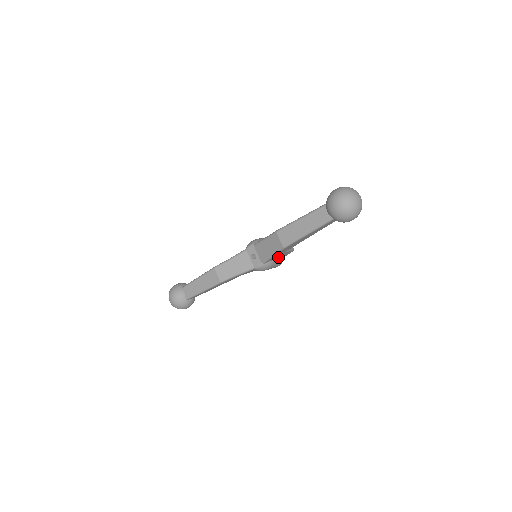
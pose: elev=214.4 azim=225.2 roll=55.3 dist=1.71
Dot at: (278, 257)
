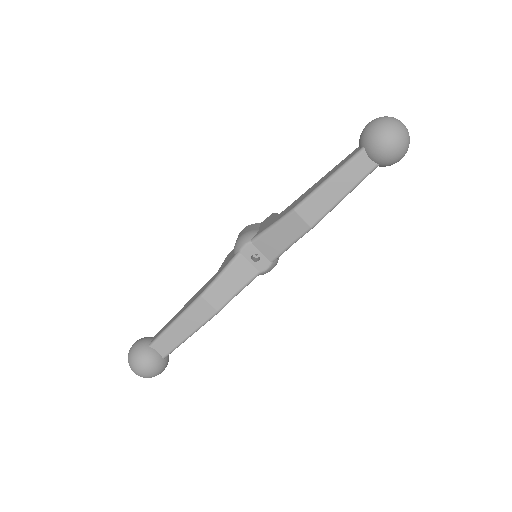
Dot at: occluded
